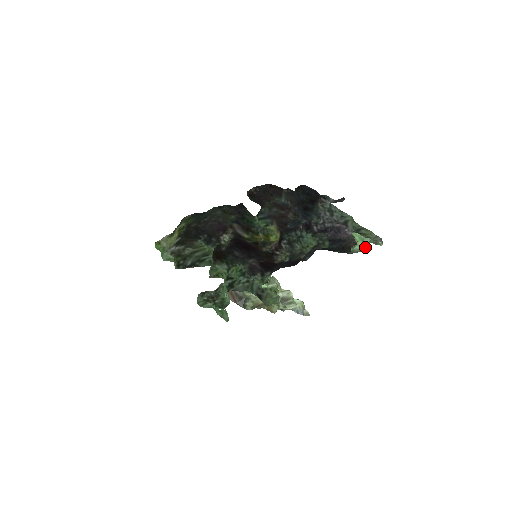
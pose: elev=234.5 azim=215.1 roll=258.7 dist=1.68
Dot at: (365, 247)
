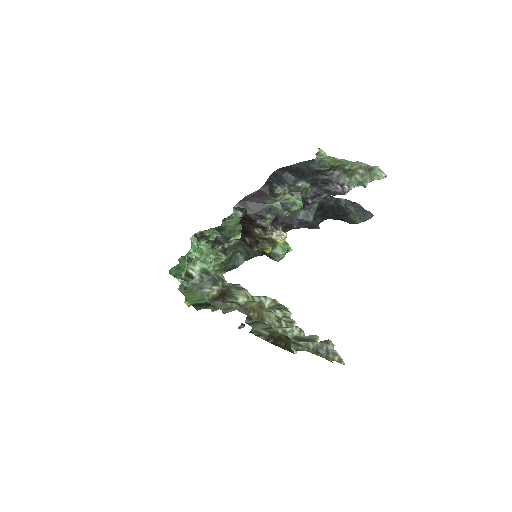
Dot at: (341, 160)
